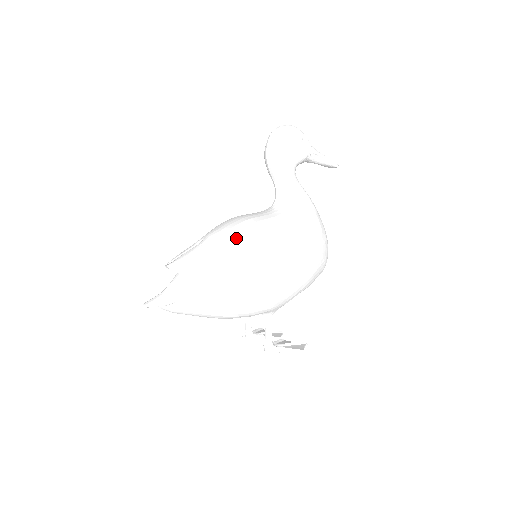
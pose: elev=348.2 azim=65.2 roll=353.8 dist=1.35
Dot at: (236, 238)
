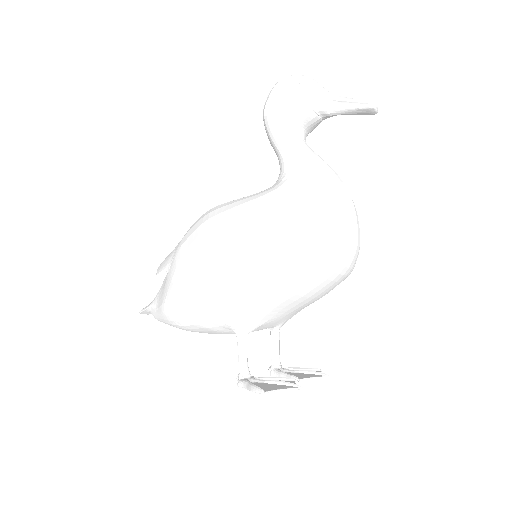
Dot at: (190, 228)
